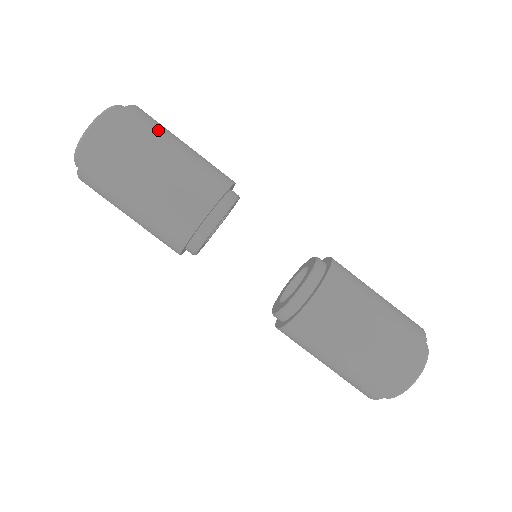
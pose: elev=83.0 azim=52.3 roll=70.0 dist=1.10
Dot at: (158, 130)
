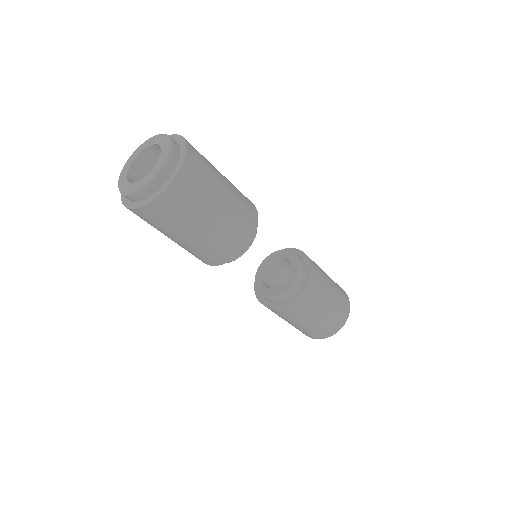
Dot at: (210, 173)
